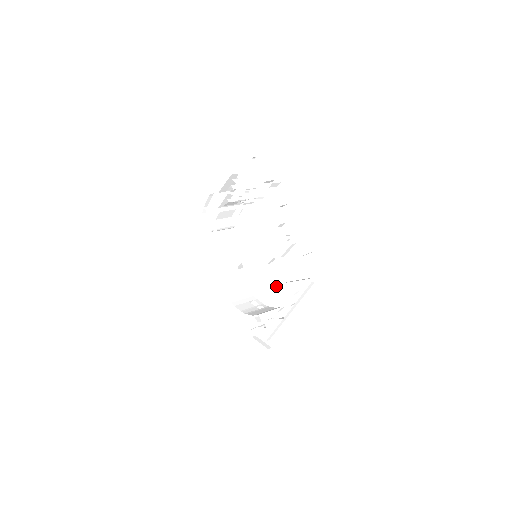
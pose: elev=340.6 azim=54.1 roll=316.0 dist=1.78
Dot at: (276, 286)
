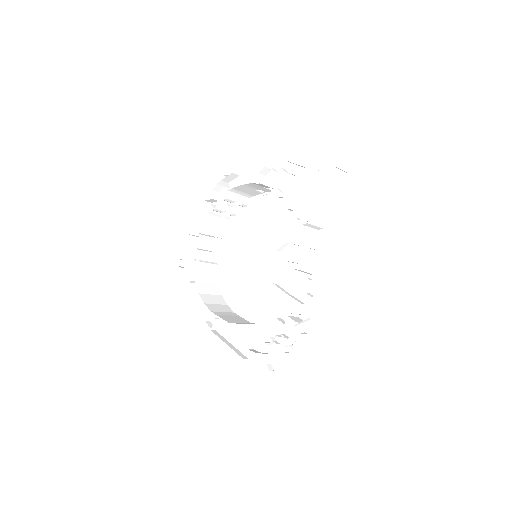
Dot at: (291, 275)
